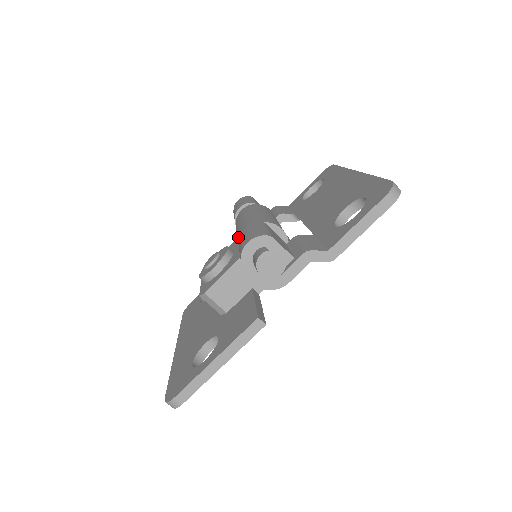
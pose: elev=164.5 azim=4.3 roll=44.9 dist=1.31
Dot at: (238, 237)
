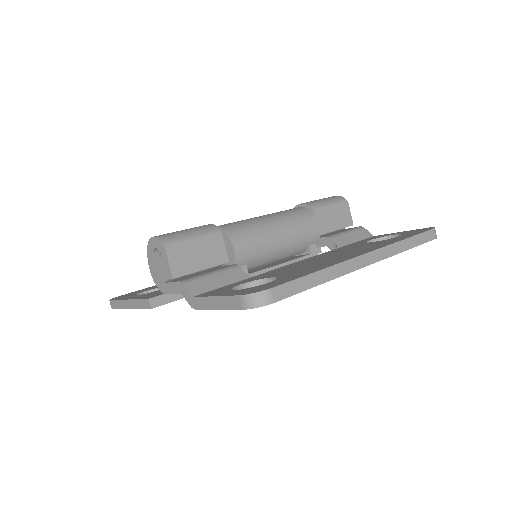
Dot at: occluded
